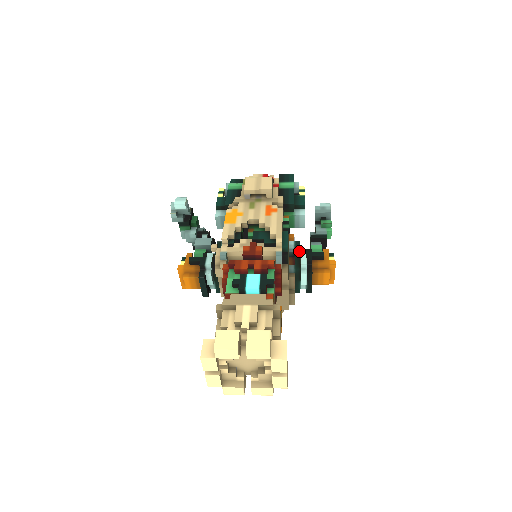
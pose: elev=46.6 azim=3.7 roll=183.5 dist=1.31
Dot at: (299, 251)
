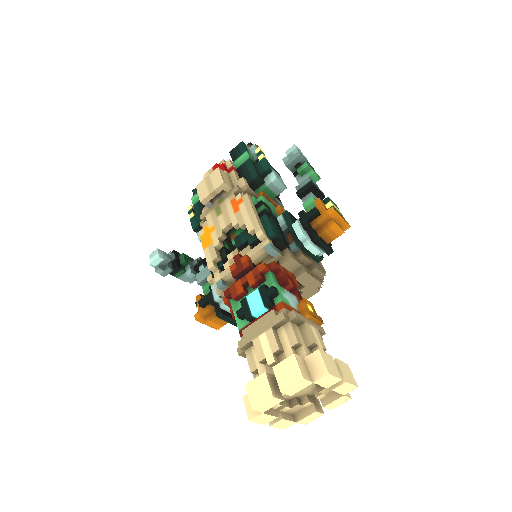
Dot at: (291, 223)
